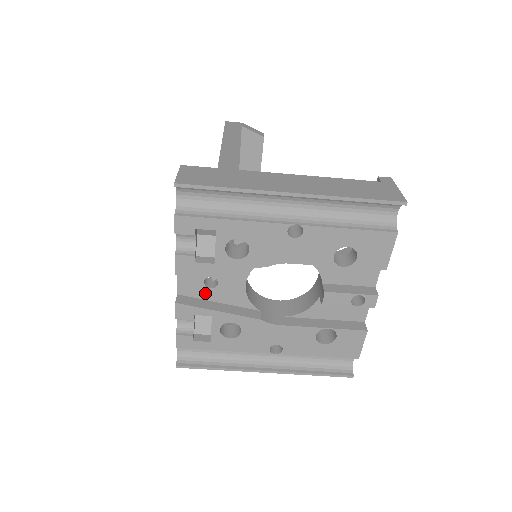
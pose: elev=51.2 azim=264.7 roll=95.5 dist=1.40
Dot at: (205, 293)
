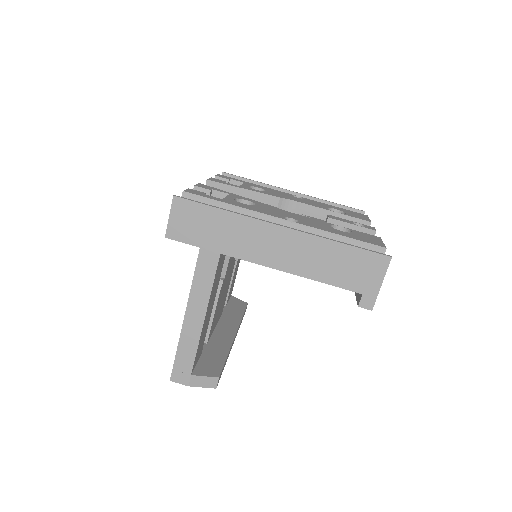
Dot at: occluded
